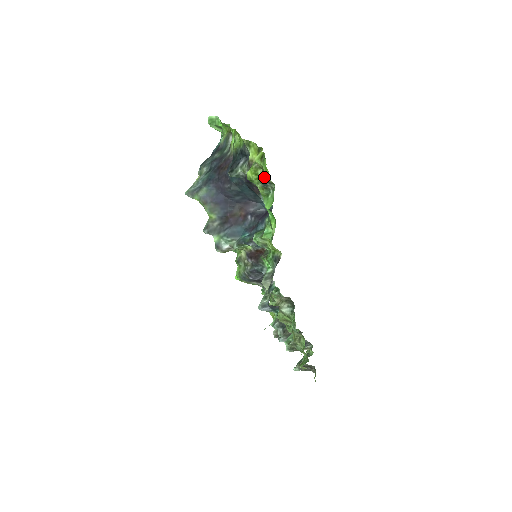
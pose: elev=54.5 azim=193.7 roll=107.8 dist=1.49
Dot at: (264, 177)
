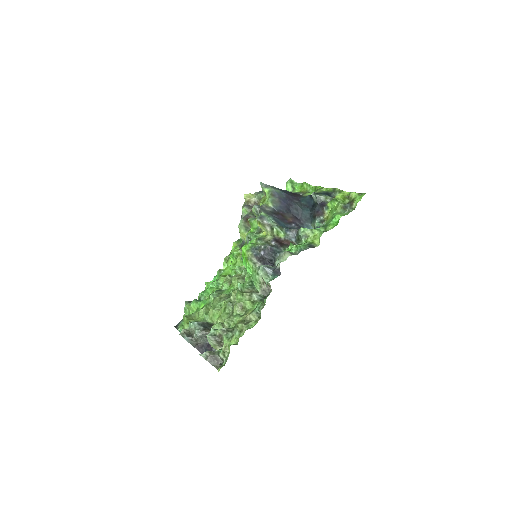
Dot at: (352, 202)
